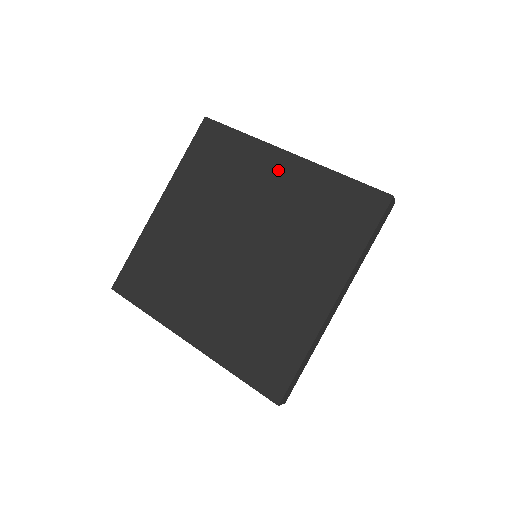
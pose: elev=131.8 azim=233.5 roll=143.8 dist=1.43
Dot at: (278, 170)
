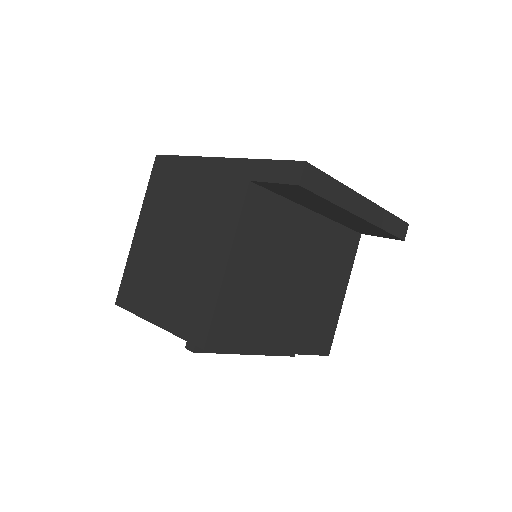
Dot at: occluded
